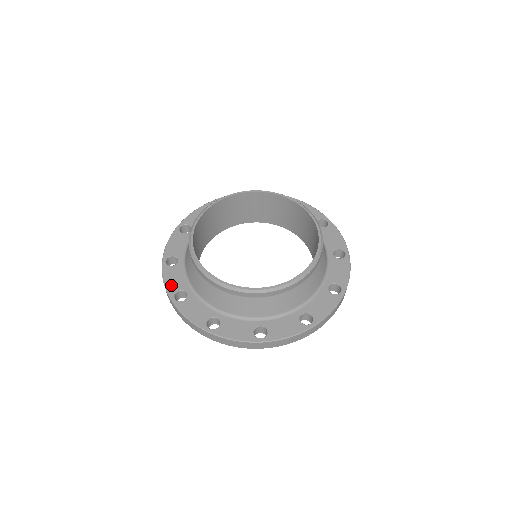
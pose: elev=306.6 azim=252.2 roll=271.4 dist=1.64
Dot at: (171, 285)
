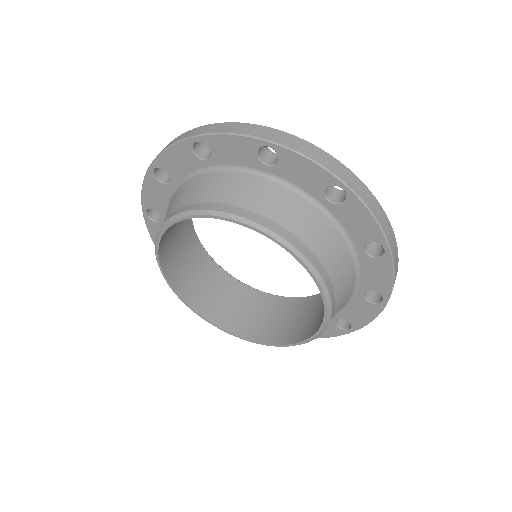
Dot at: (148, 199)
